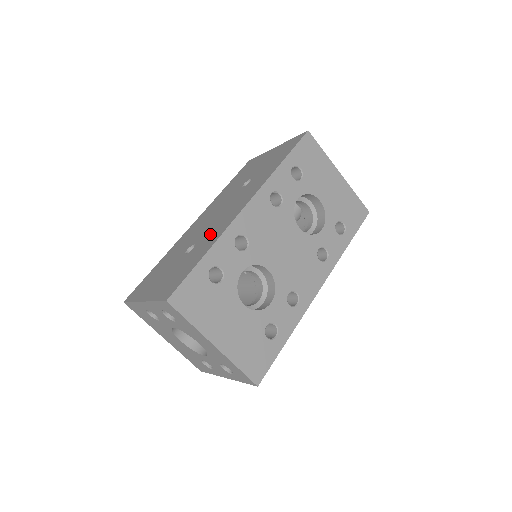
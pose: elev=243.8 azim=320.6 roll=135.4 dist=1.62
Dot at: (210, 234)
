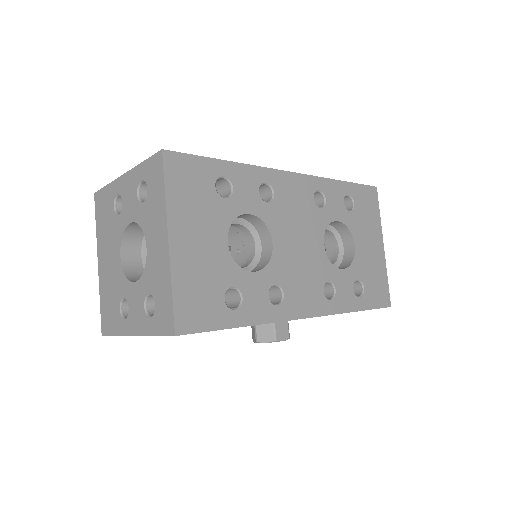
Dot at: occluded
